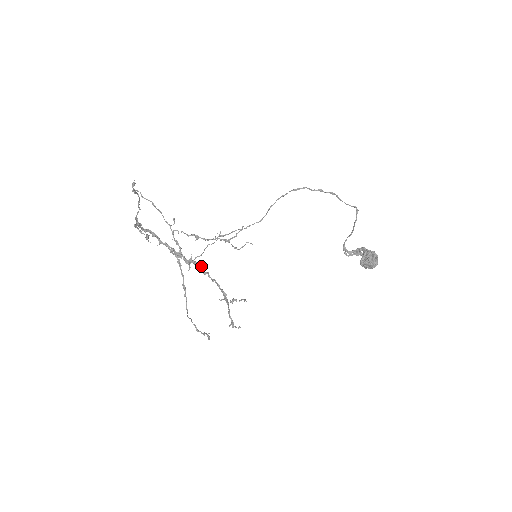
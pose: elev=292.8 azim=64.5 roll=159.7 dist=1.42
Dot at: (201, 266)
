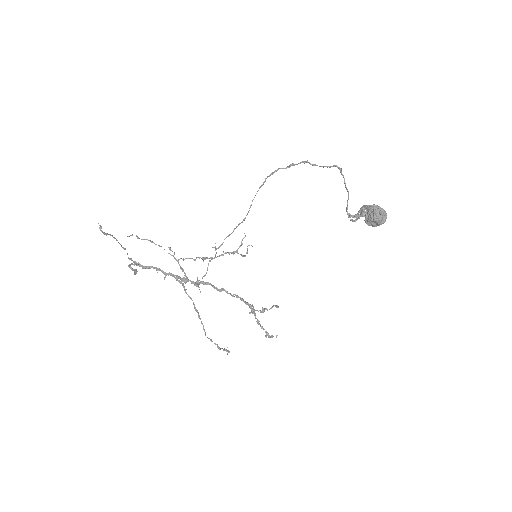
Dot at: occluded
